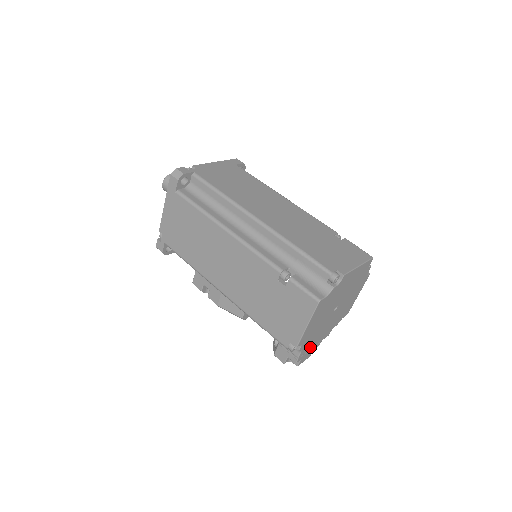
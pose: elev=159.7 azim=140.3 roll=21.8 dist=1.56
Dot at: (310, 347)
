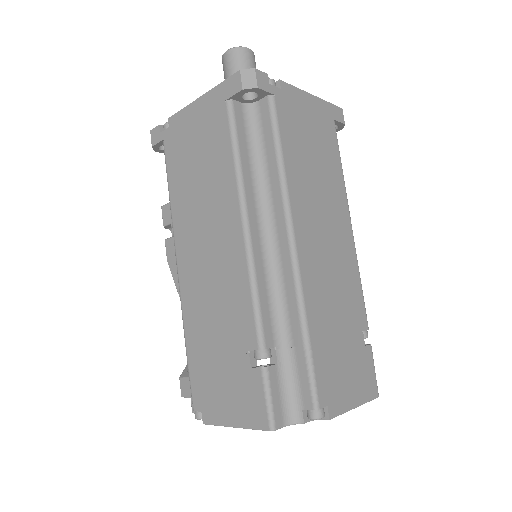
Dot at: occluded
